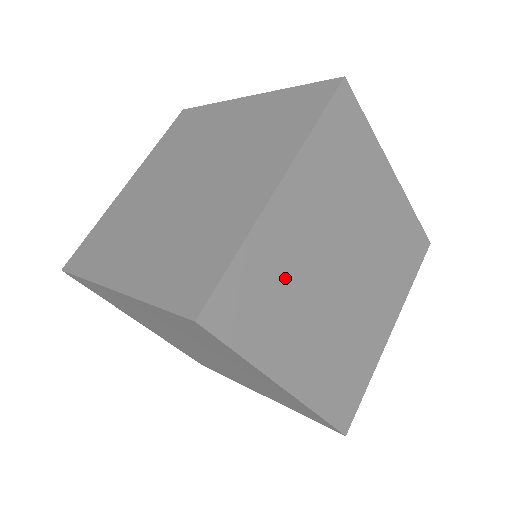
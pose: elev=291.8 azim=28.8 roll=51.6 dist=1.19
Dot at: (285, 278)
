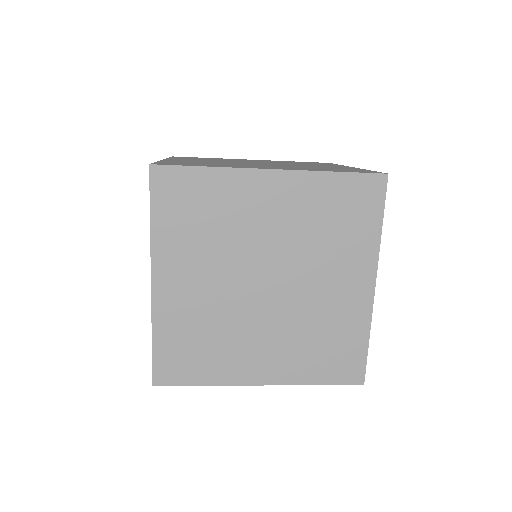
Dot at: occluded
